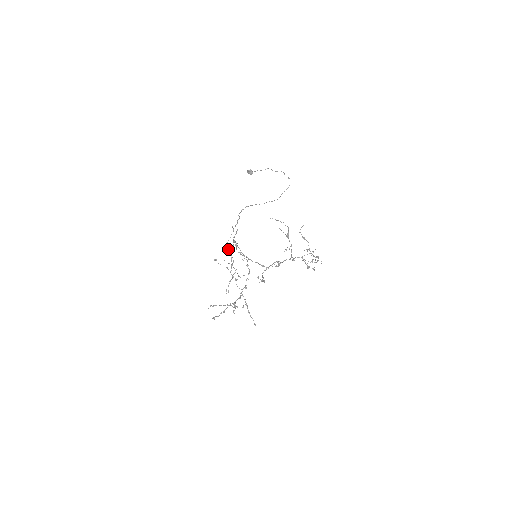
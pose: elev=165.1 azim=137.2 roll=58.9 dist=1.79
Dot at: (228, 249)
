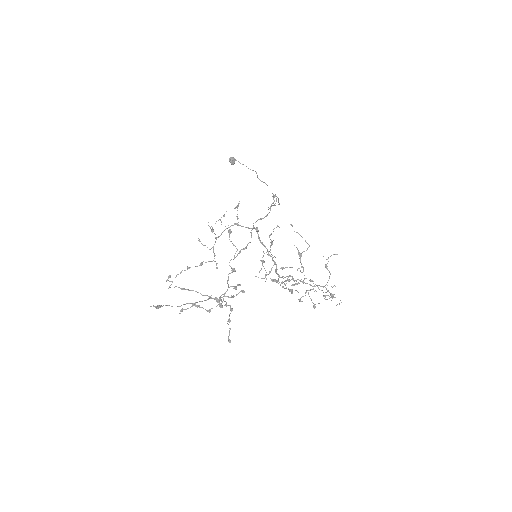
Dot at: (210, 227)
